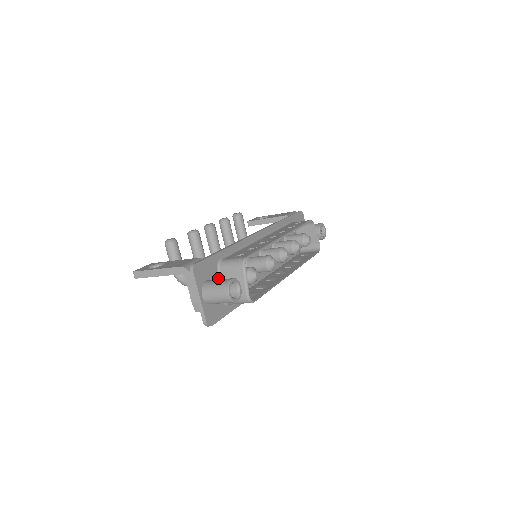
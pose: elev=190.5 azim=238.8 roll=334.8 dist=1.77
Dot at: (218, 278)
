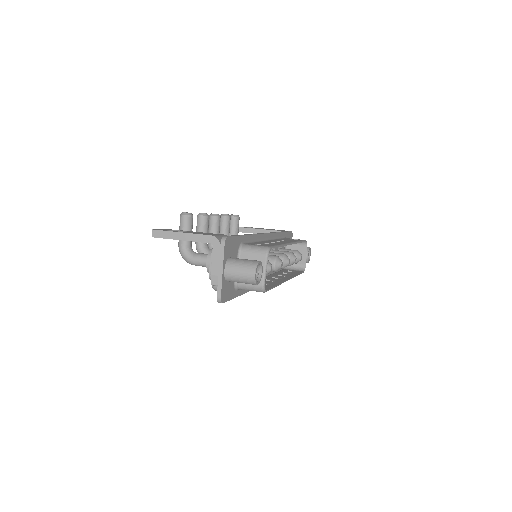
Dot at: occluded
